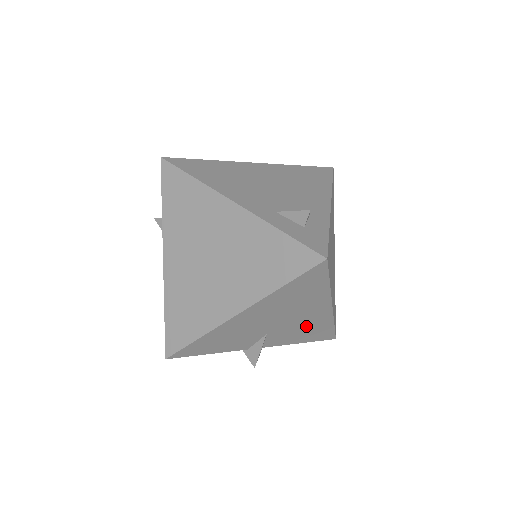
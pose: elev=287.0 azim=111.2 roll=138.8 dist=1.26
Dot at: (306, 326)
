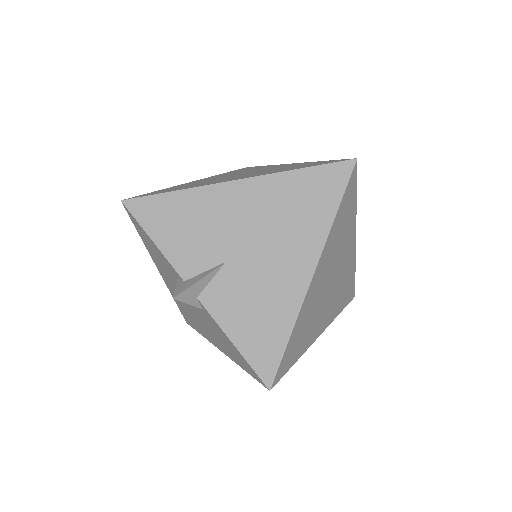
Dot at: (266, 295)
